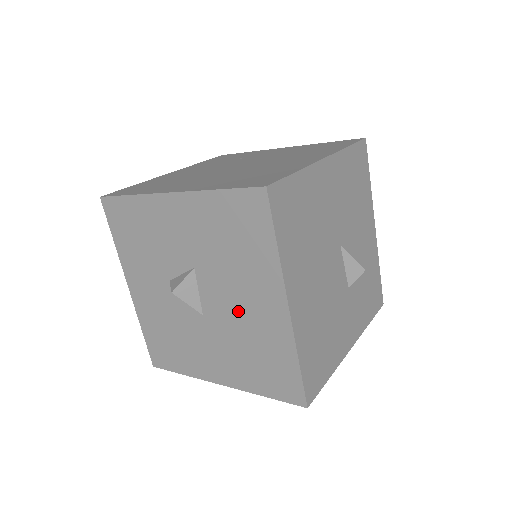
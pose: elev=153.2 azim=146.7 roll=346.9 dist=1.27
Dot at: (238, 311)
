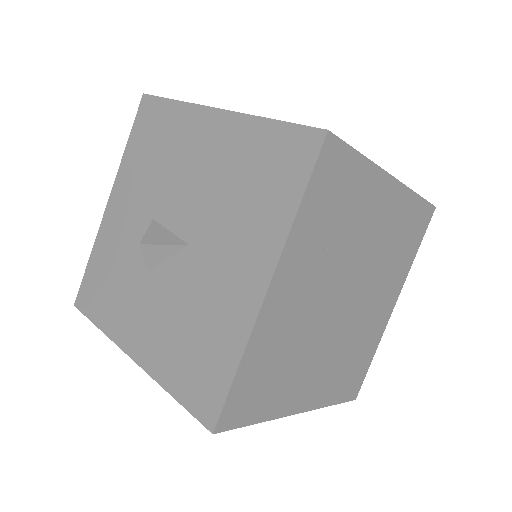
Dot at: (201, 183)
